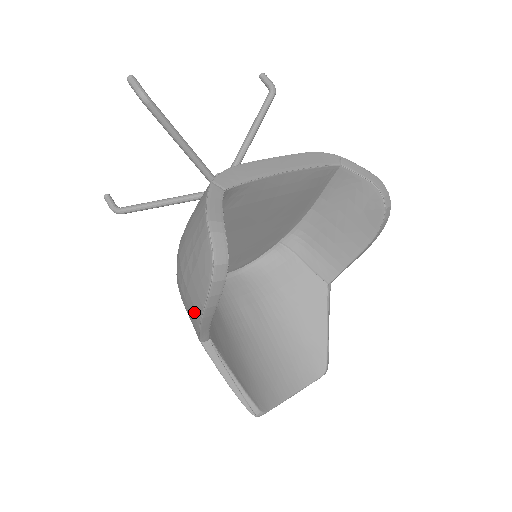
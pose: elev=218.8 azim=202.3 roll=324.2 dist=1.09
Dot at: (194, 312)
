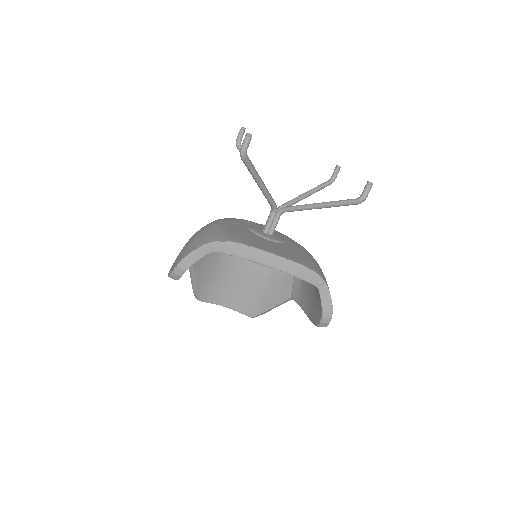
Dot at: occluded
